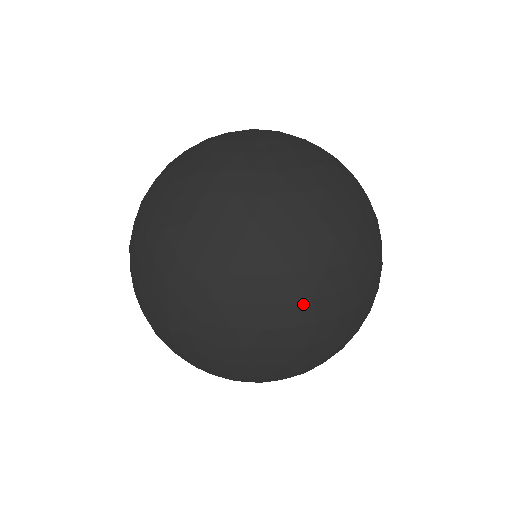
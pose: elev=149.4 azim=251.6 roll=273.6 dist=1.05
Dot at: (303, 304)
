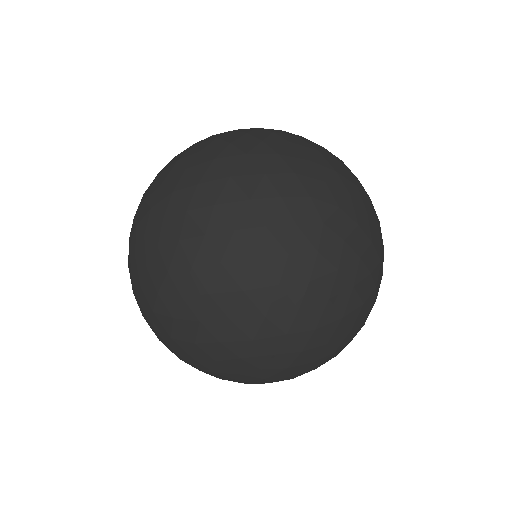
Dot at: (191, 359)
